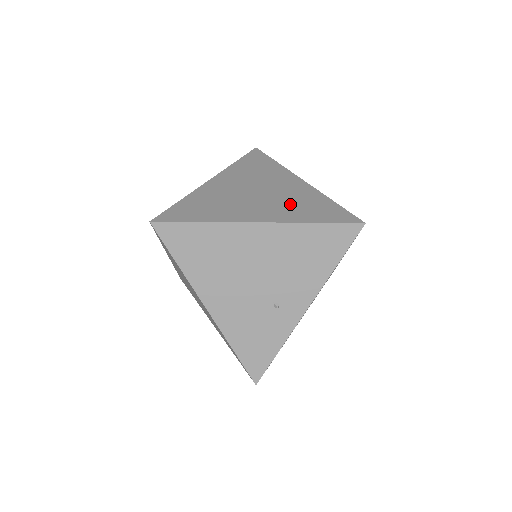
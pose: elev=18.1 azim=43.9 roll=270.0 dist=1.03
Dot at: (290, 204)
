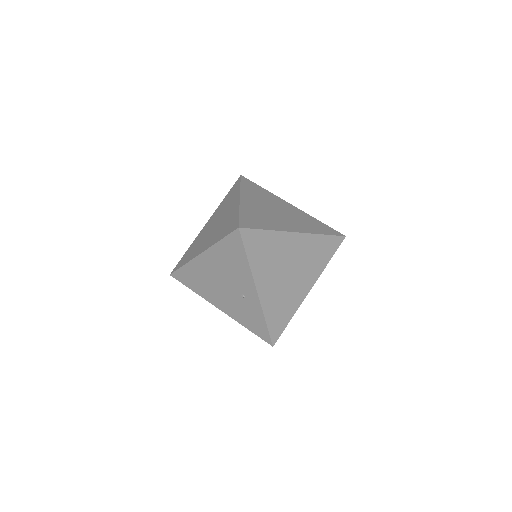
Dot at: (220, 228)
